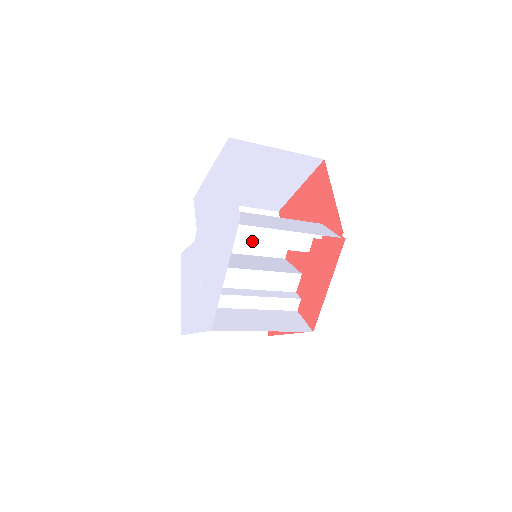
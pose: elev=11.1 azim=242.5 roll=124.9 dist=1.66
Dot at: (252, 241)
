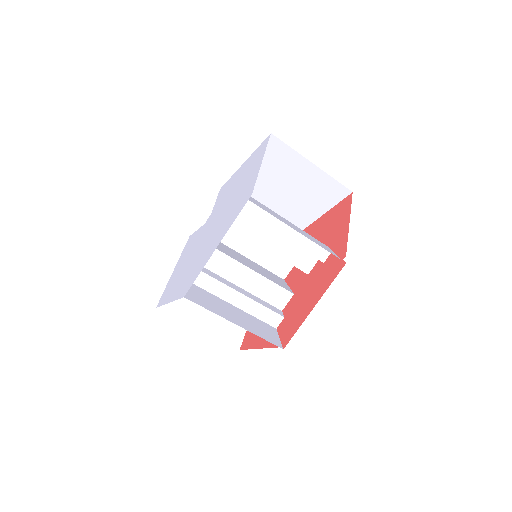
Dot at: (257, 238)
